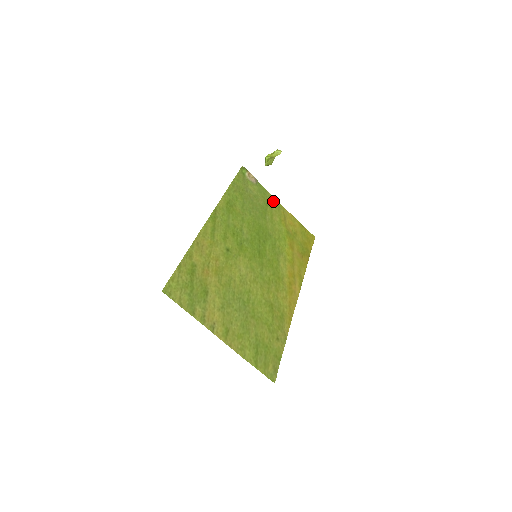
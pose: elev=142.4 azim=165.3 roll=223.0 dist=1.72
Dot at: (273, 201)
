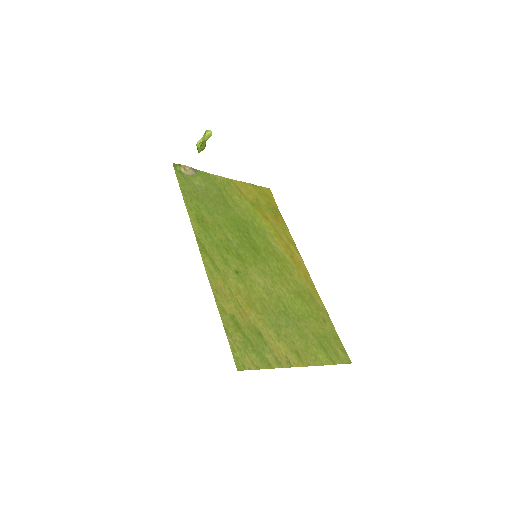
Dot at: (220, 180)
